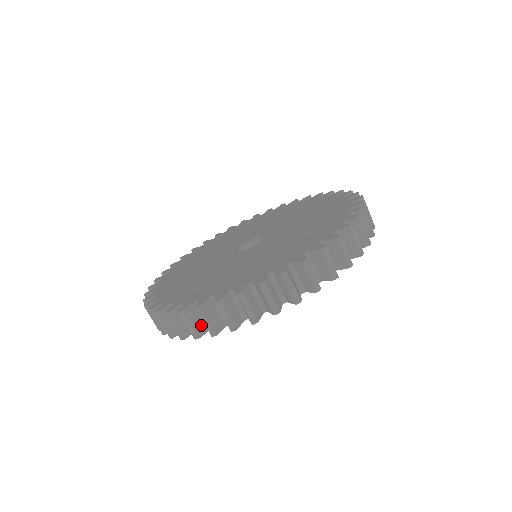
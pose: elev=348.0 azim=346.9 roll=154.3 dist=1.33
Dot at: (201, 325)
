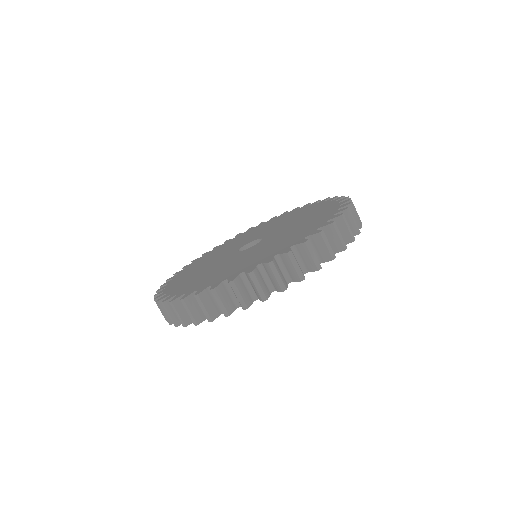
Dot at: (266, 287)
